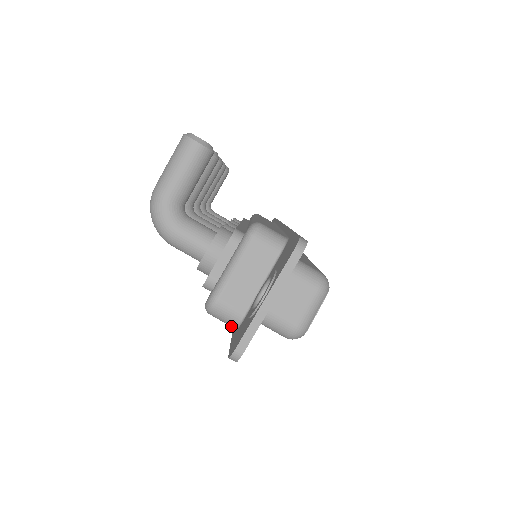
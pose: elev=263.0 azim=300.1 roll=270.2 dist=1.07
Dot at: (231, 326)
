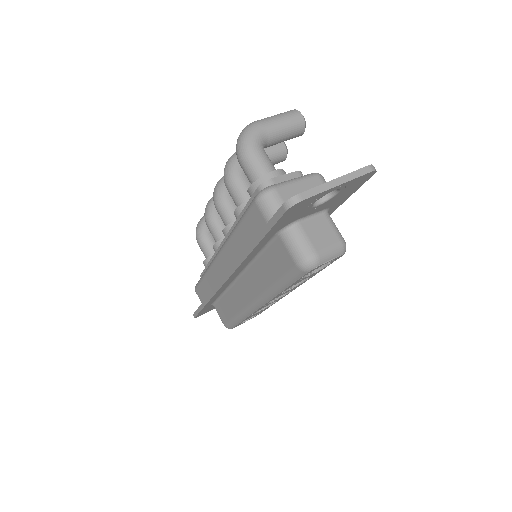
Dot at: (269, 219)
